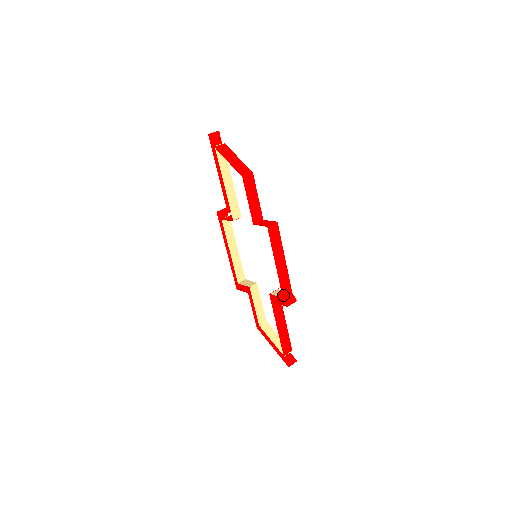
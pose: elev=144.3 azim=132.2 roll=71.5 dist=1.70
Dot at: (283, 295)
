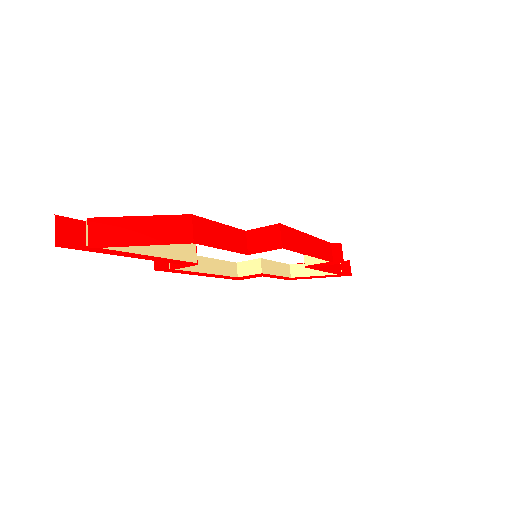
Dot at: (331, 260)
